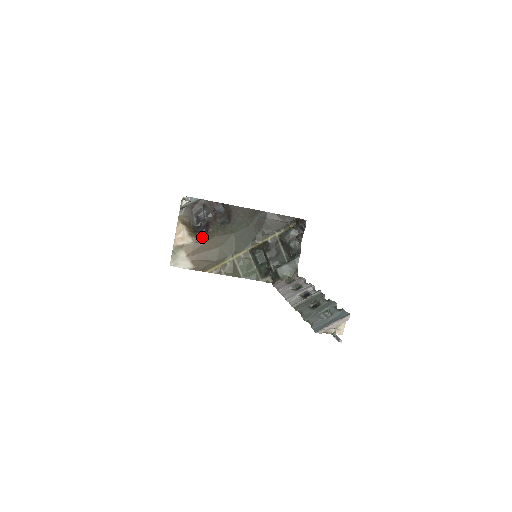
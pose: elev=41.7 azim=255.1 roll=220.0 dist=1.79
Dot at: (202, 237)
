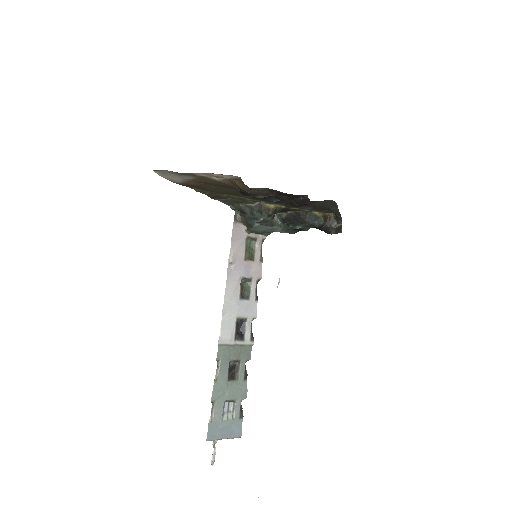
Dot at: occluded
